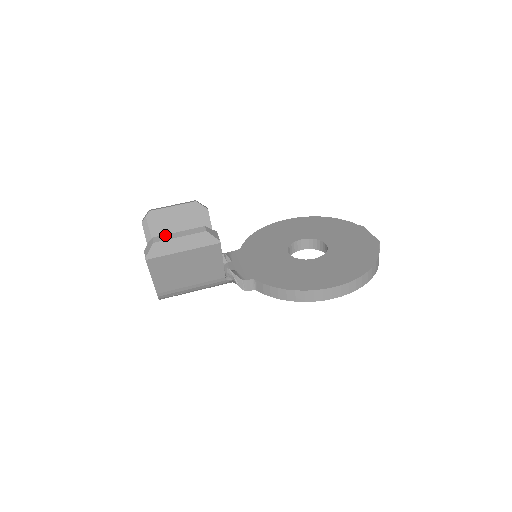
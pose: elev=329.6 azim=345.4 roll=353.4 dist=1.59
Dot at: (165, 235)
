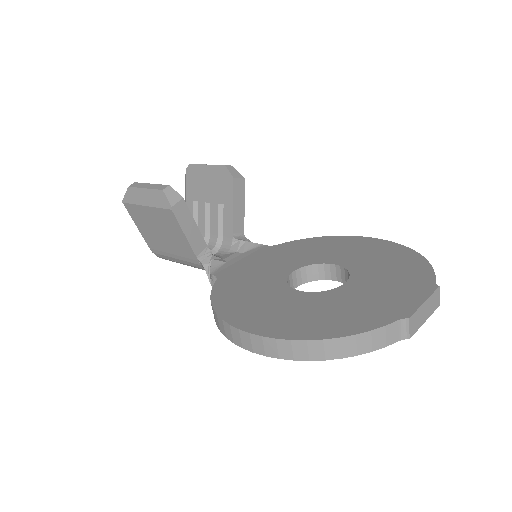
Dot at: (141, 183)
